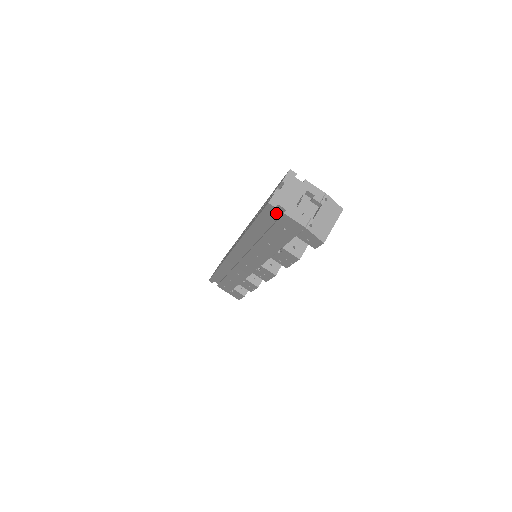
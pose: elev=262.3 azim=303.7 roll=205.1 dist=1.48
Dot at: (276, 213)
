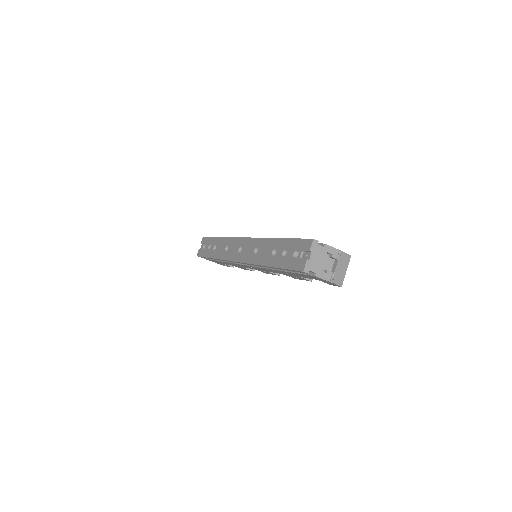
Dot at: occluded
